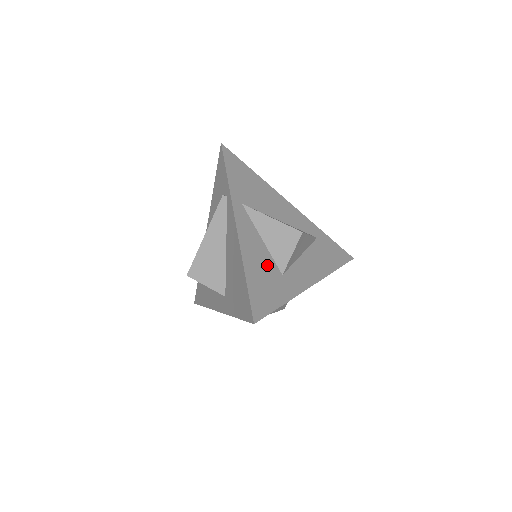
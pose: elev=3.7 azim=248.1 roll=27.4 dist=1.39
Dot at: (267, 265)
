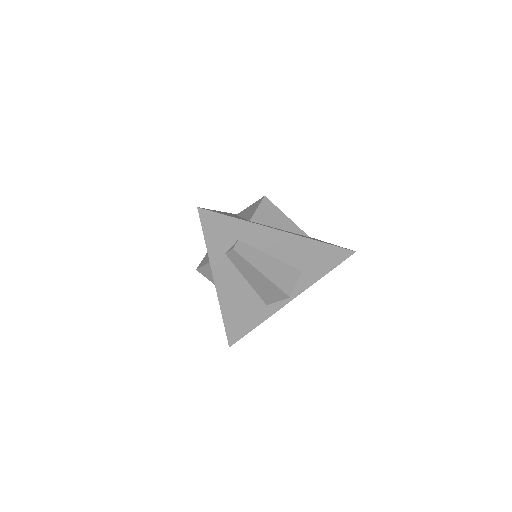
Dot at: occluded
